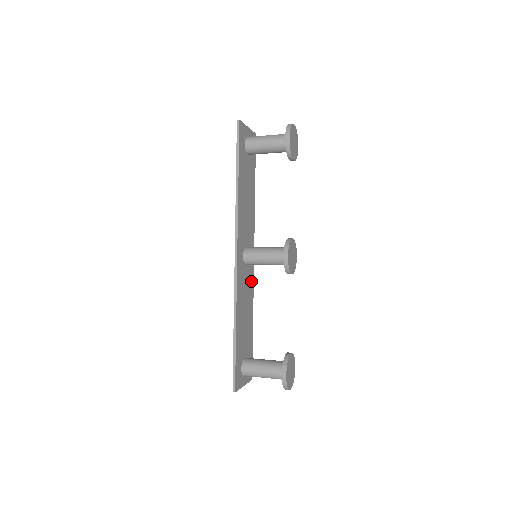
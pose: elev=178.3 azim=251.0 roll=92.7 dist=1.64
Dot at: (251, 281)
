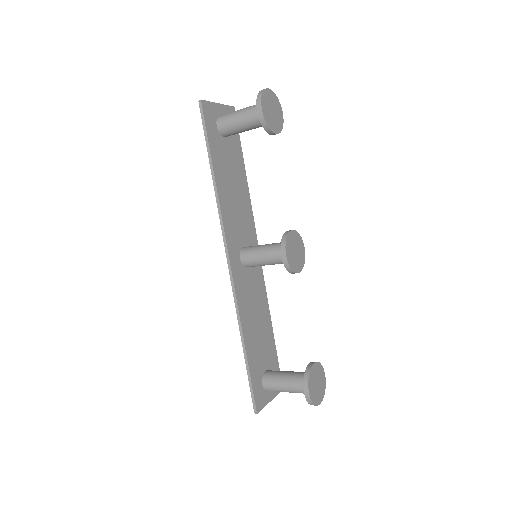
Dot at: (260, 282)
